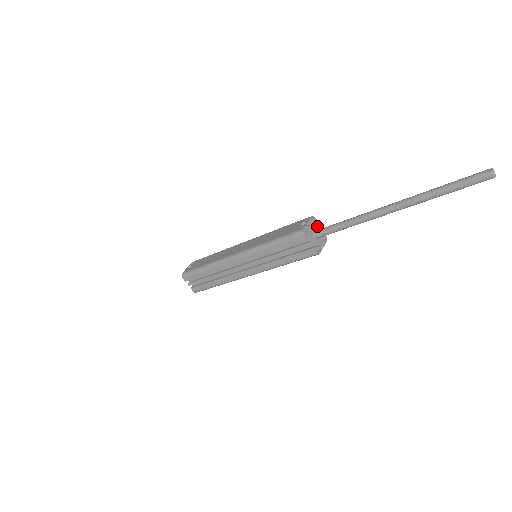
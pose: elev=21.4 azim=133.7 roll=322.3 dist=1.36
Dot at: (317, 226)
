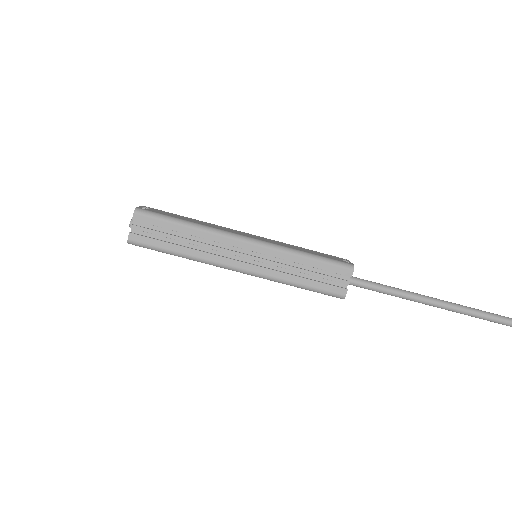
Dot at: occluded
